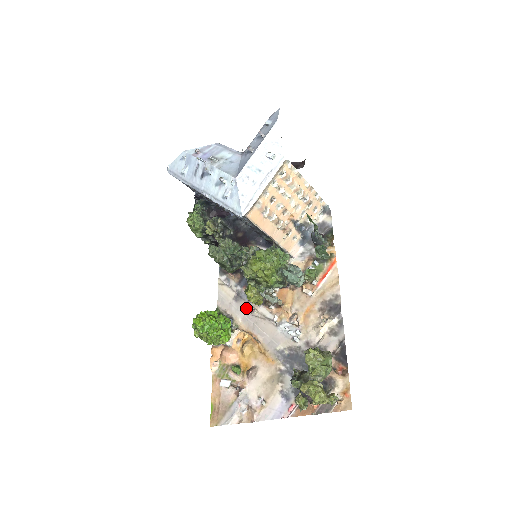
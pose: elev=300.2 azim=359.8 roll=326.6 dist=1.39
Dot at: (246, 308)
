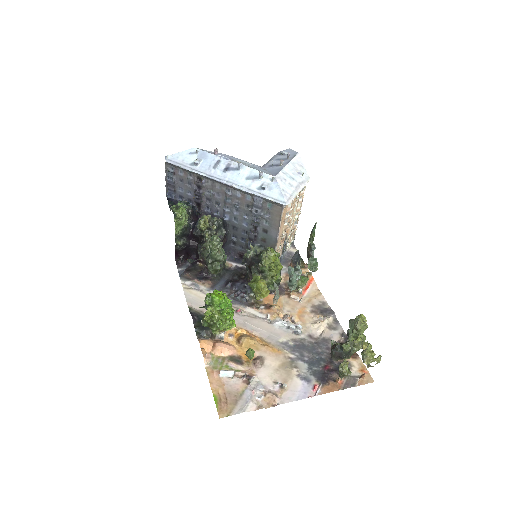
Dot at: occluded
